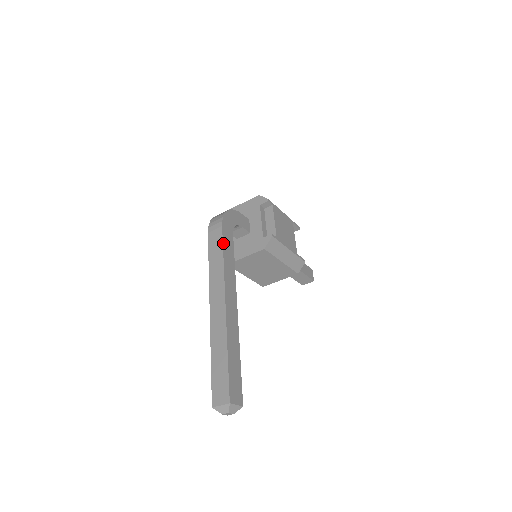
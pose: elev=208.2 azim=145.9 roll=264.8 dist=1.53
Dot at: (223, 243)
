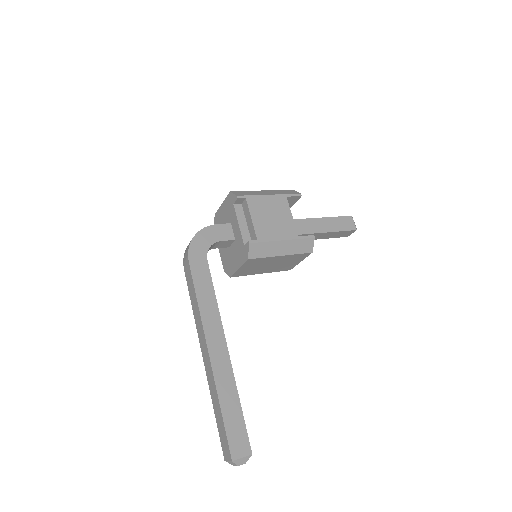
Dot at: (194, 282)
